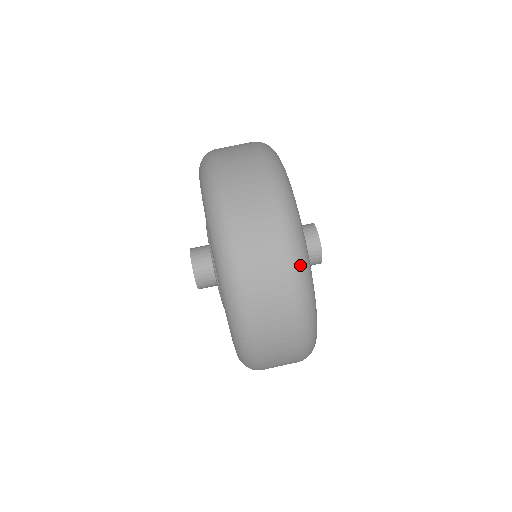
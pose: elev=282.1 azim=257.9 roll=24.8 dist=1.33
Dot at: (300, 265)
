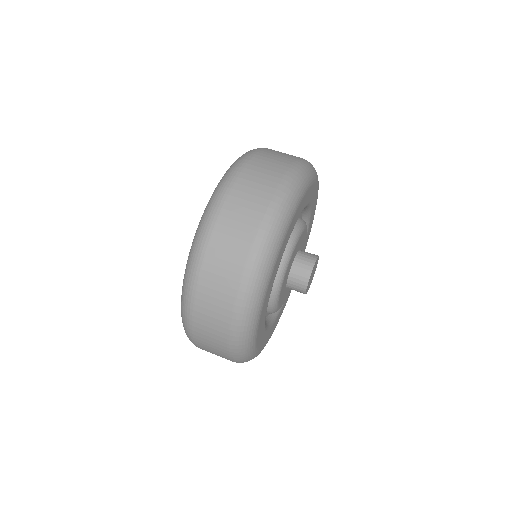
Dot at: (278, 212)
